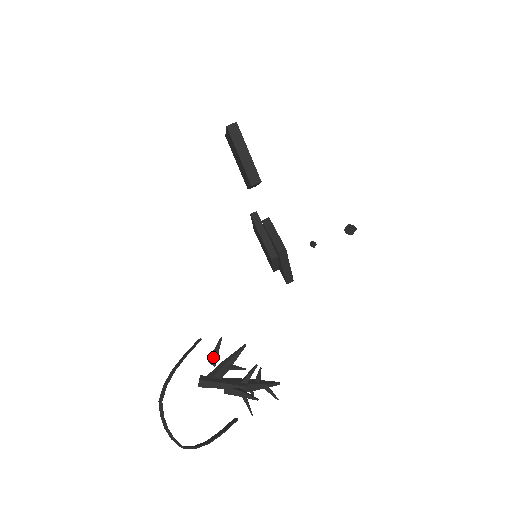
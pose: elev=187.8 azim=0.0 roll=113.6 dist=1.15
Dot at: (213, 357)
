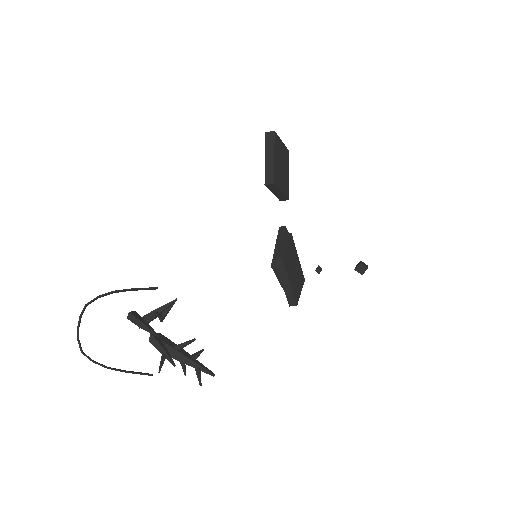
Dot at: (163, 312)
